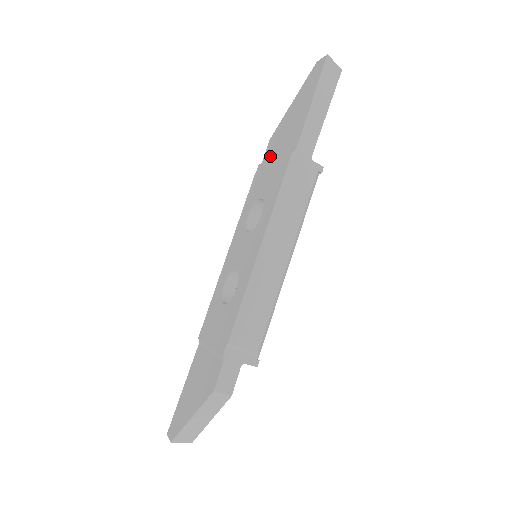
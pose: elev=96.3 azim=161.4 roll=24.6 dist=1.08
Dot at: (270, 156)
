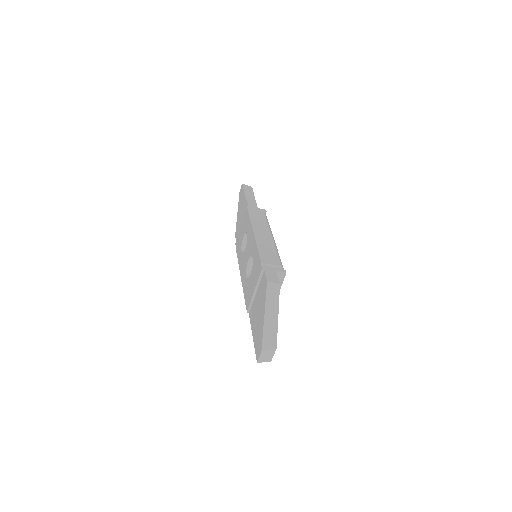
Dot at: occluded
